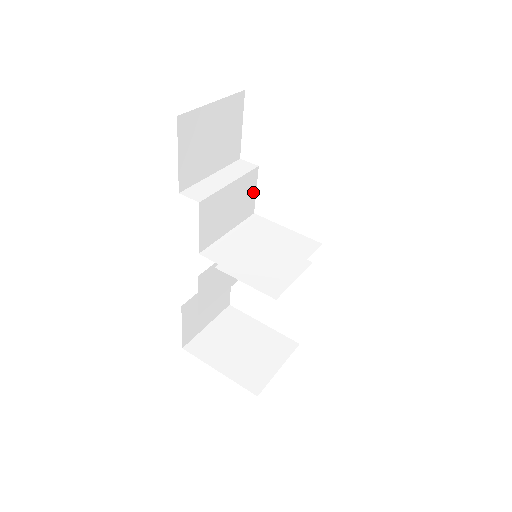
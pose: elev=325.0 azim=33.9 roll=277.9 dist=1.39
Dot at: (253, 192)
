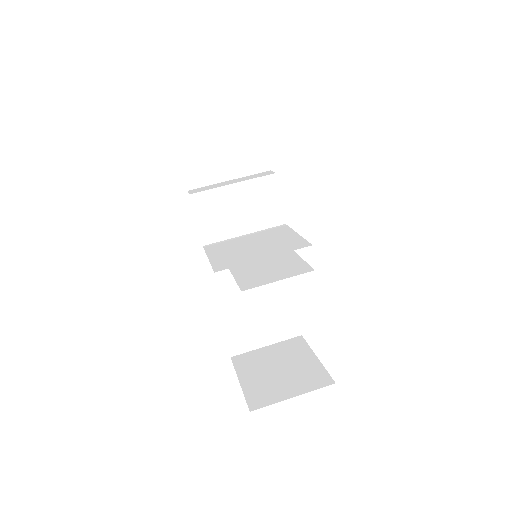
Dot at: (276, 200)
